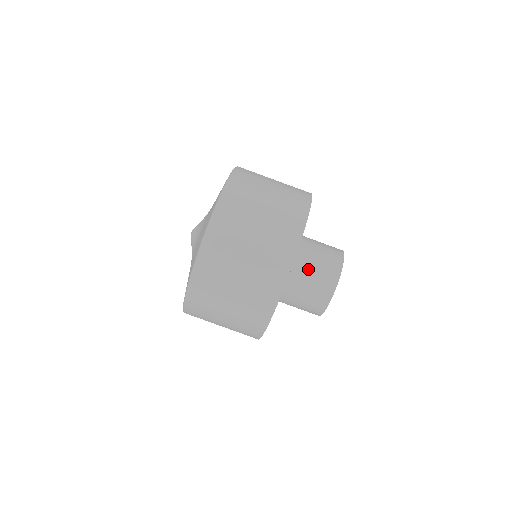
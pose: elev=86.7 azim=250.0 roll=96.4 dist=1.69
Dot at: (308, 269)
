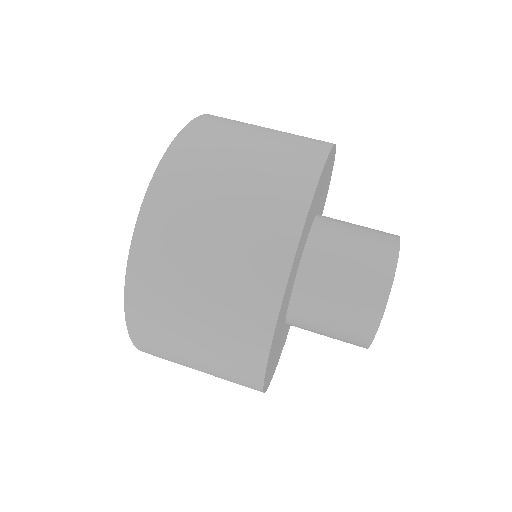
Dot at: occluded
